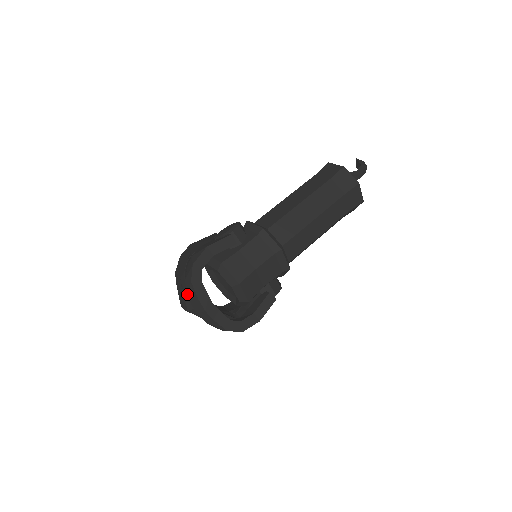
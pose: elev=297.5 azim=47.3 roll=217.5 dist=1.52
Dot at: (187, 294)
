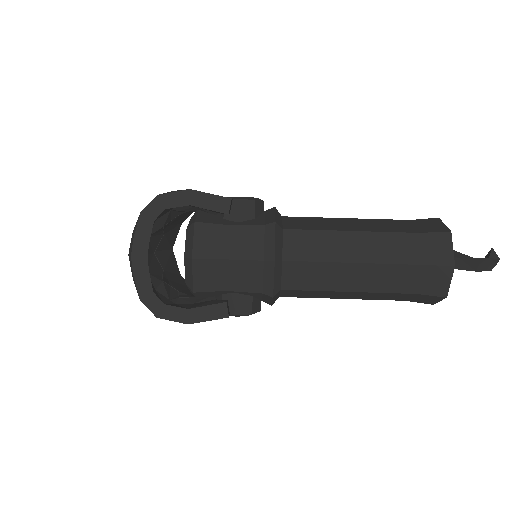
Dot at: occluded
